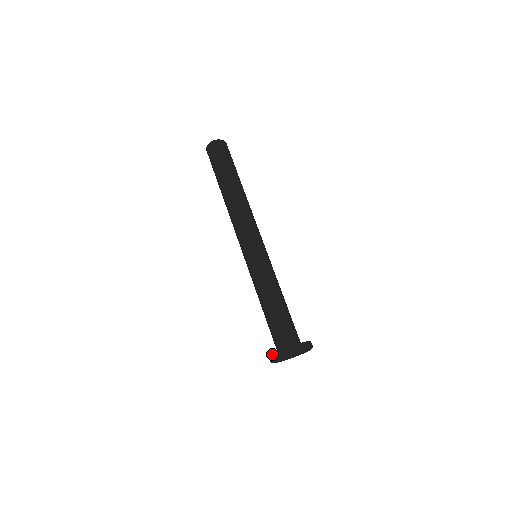
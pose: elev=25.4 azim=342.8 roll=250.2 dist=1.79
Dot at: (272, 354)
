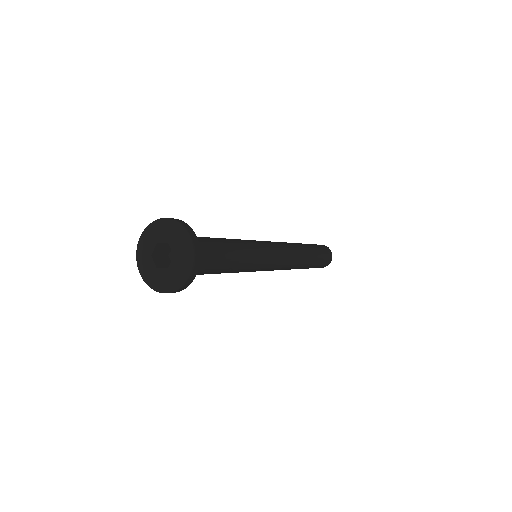
Dot at: occluded
